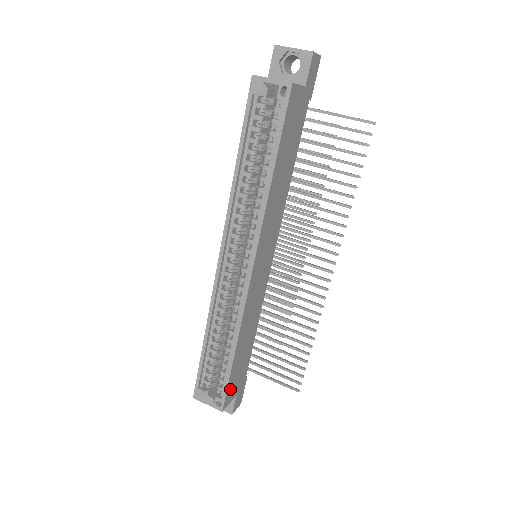
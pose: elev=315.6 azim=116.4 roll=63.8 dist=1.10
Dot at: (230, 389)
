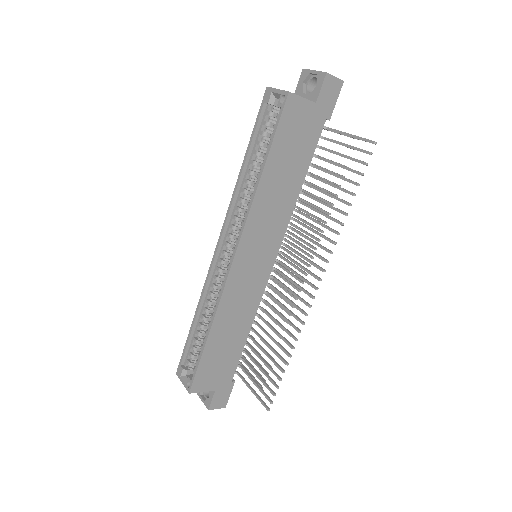
Dot at: (203, 375)
